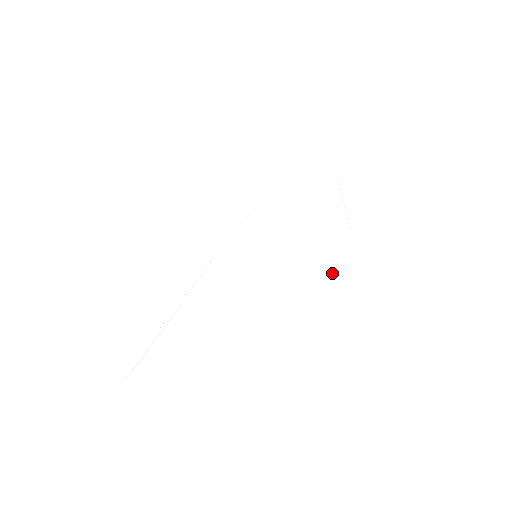
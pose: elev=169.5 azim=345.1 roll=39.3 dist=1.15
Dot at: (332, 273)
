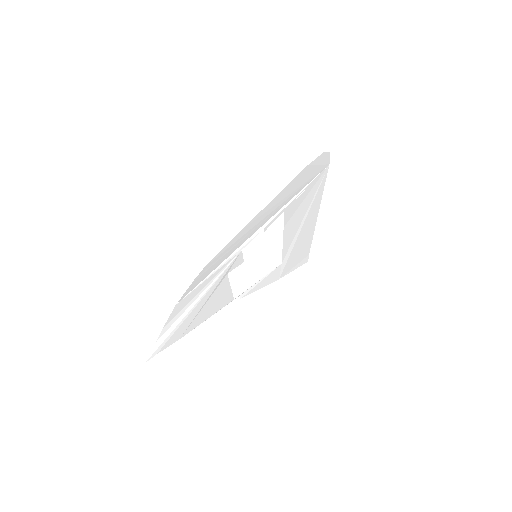
Dot at: (299, 248)
